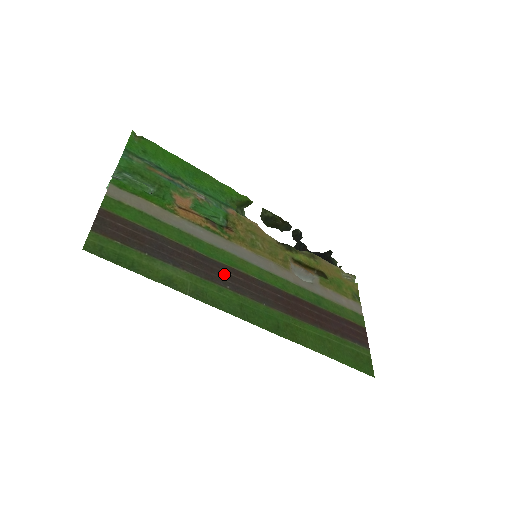
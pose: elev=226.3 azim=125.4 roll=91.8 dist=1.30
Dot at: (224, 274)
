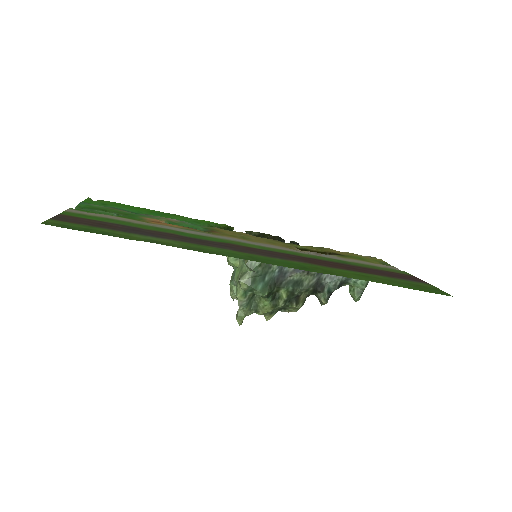
Dot at: (219, 244)
